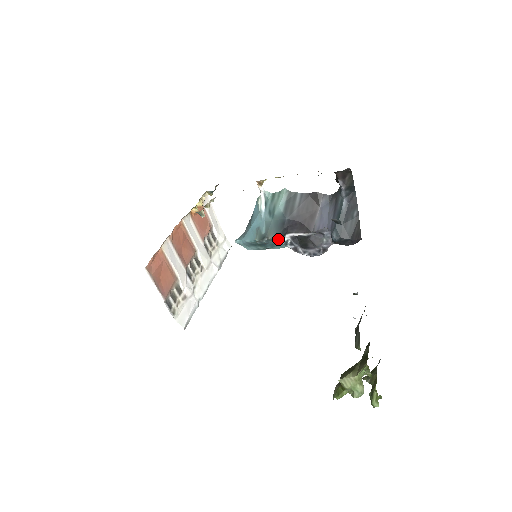
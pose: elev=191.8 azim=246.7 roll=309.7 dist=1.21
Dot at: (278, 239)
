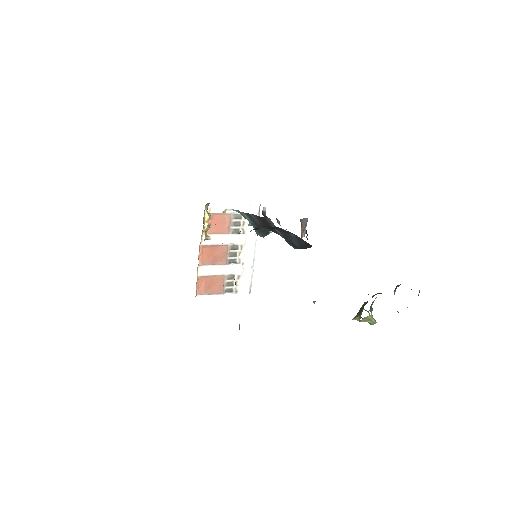
Dot at: occluded
